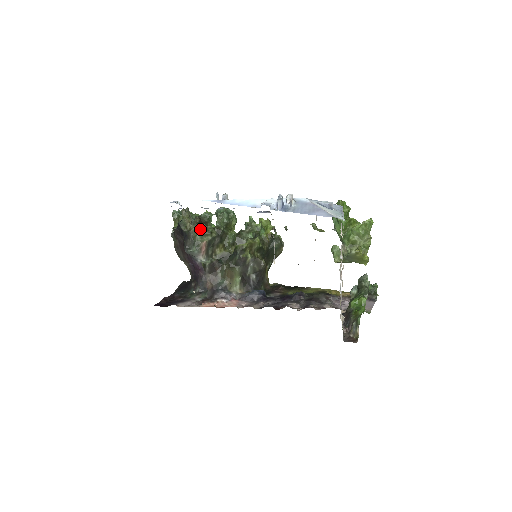
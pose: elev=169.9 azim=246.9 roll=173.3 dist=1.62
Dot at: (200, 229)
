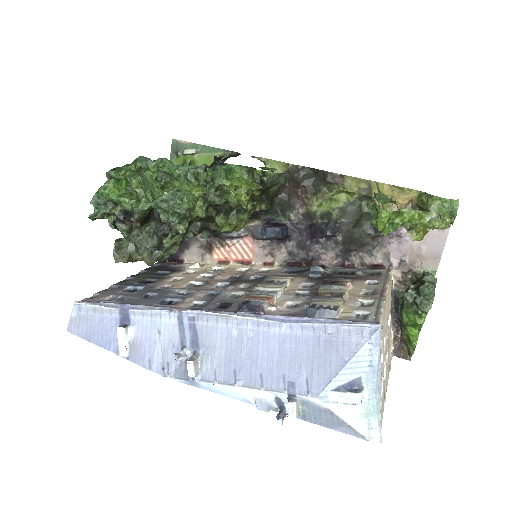
Dot at: (157, 255)
